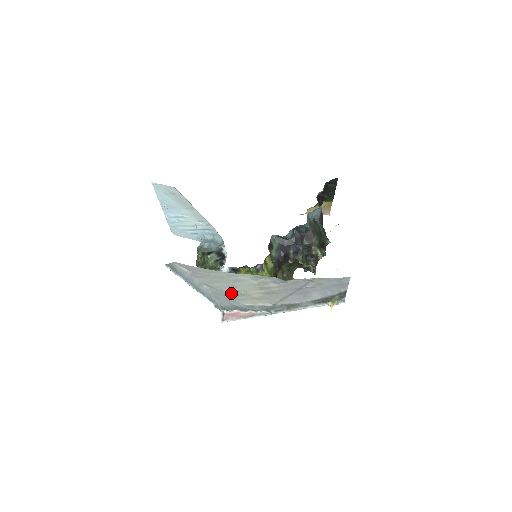
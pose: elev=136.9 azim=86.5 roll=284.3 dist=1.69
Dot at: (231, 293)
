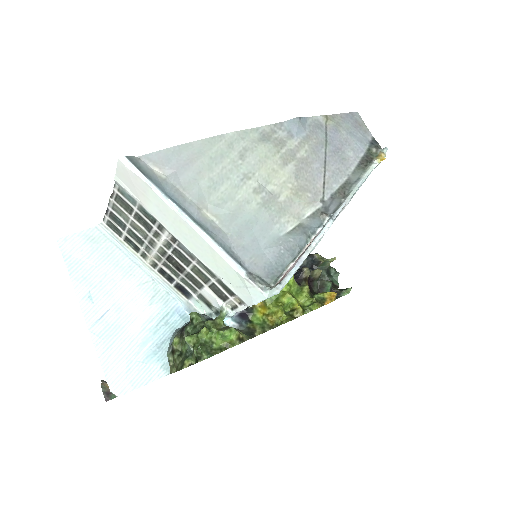
Dot at: (253, 206)
